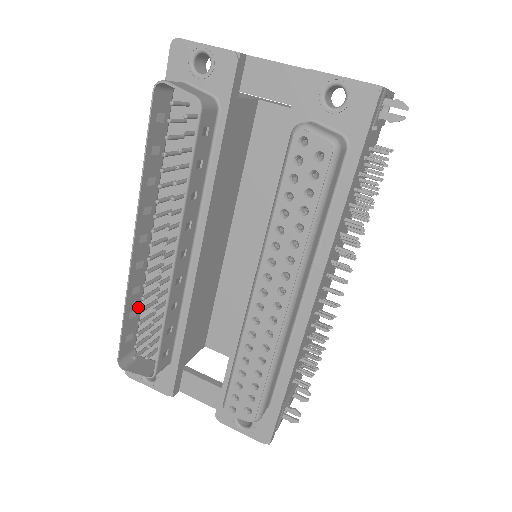
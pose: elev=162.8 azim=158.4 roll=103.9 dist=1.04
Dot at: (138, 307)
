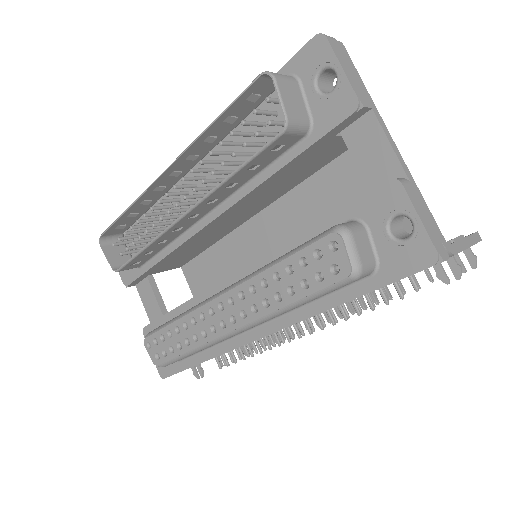
Dot at: (142, 211)
